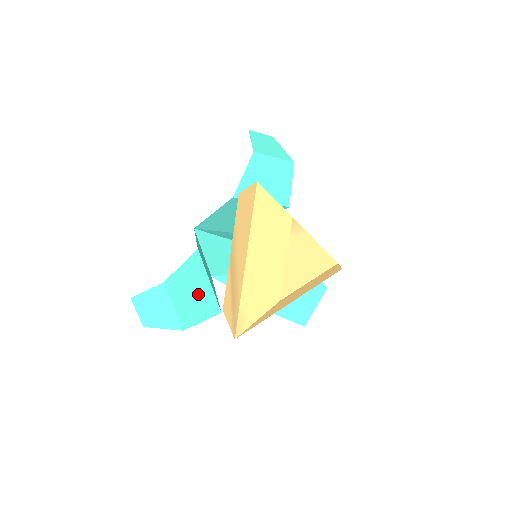
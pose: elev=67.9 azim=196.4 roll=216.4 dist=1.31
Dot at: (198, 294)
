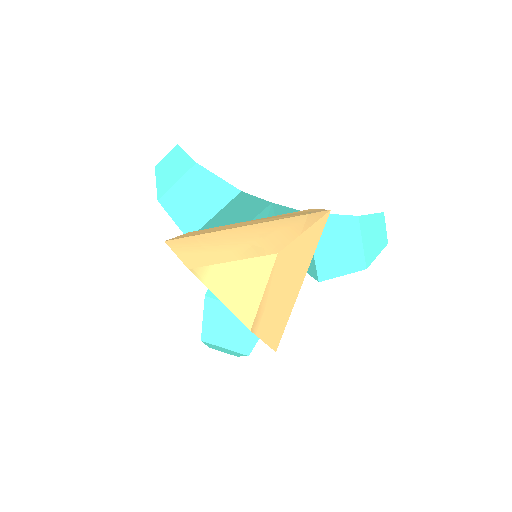
Dot at: (237, 324)
